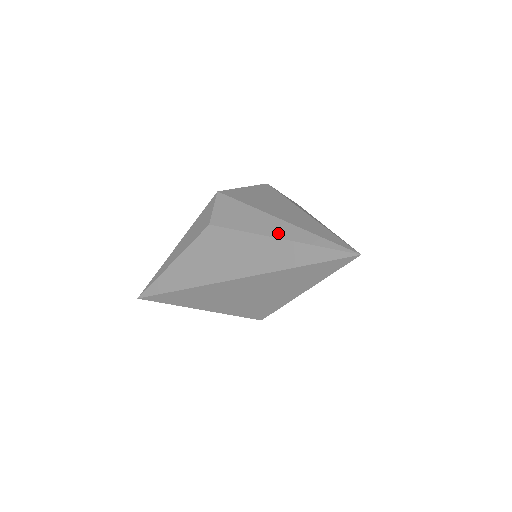
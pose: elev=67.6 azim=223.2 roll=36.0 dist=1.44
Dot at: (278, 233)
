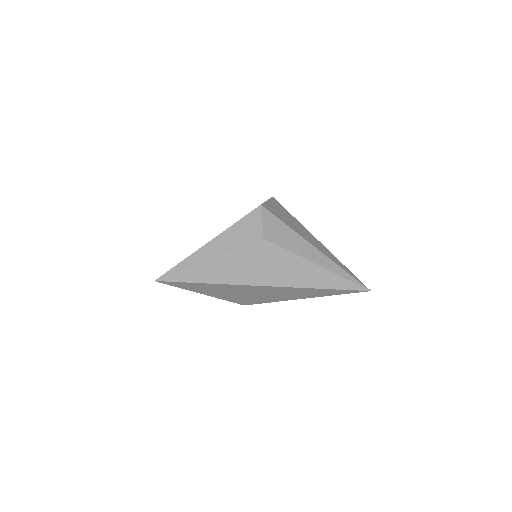
Dot at: (320, 262)
